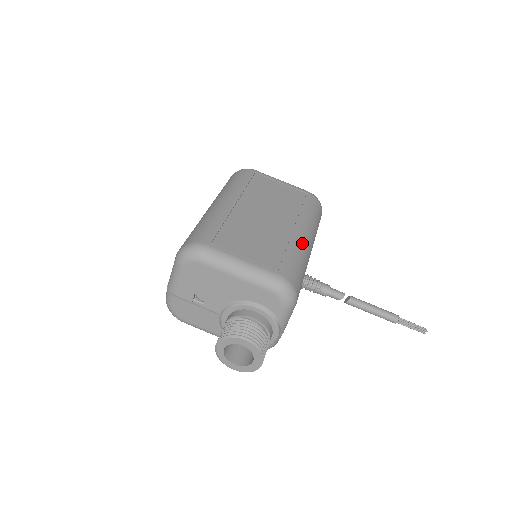
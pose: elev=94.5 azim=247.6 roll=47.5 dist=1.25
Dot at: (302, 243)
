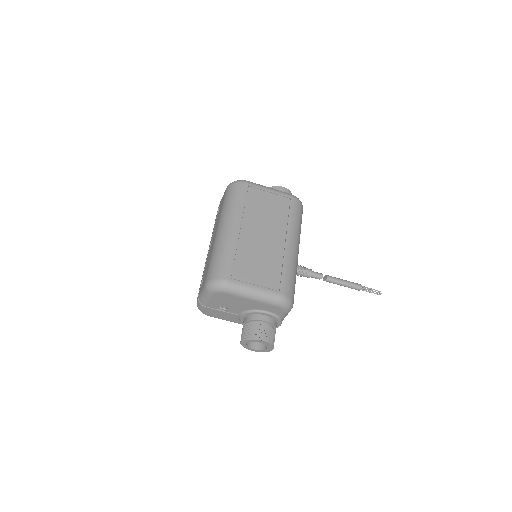
Dot at: (293, 256)
